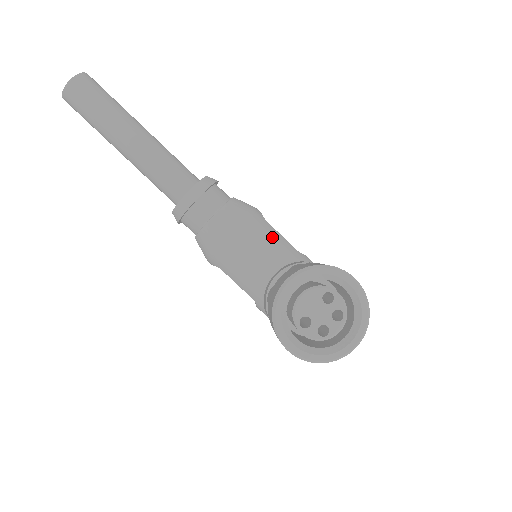
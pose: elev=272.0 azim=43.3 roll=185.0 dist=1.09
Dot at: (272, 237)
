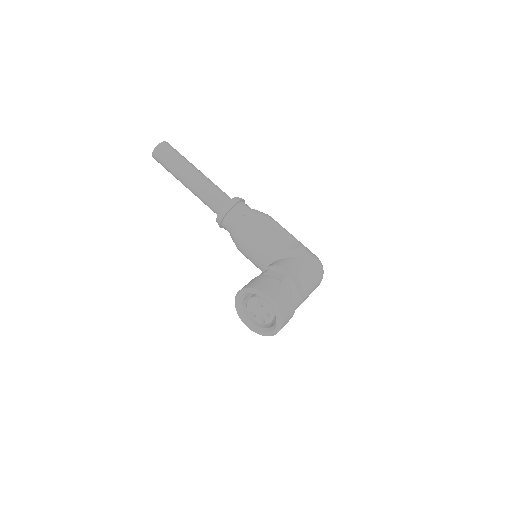
Dot at: (265, 243)
